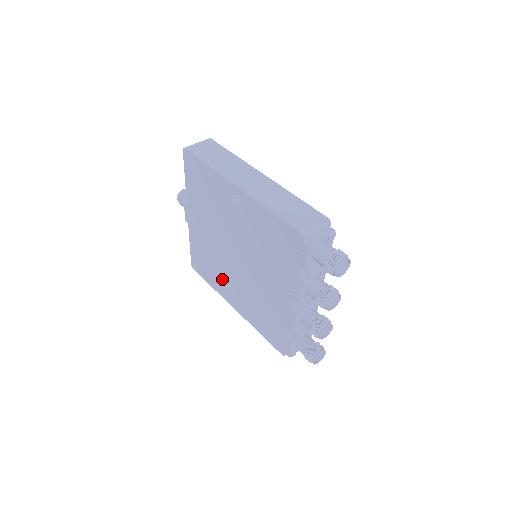
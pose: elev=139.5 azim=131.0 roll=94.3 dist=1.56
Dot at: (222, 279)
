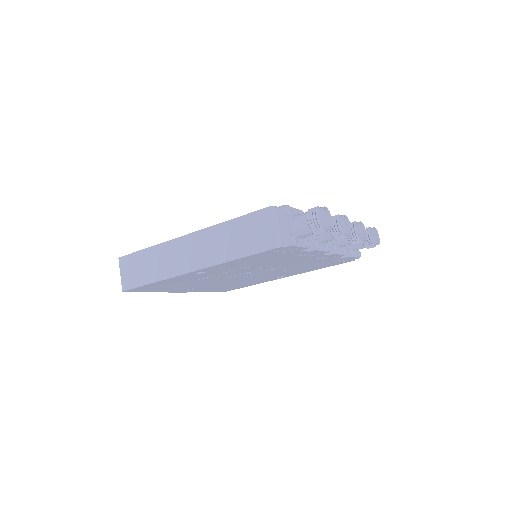
Dot at: occluded
